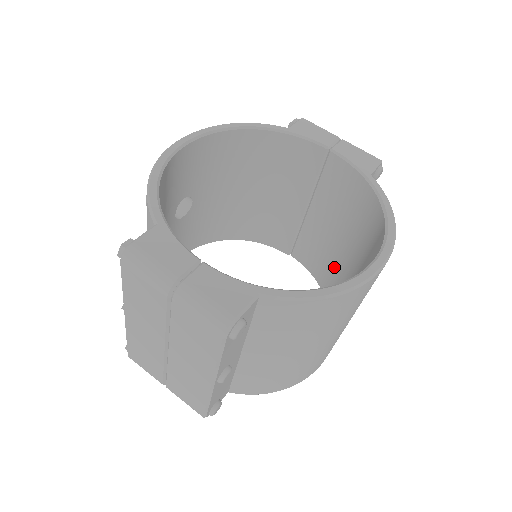
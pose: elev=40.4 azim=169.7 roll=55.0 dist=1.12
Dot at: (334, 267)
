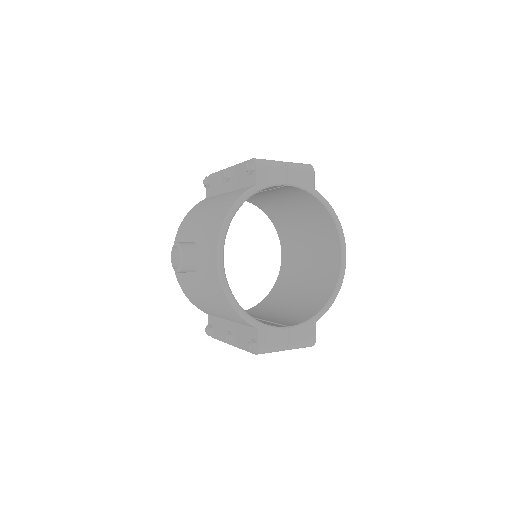
Dot at: (278, 210)
